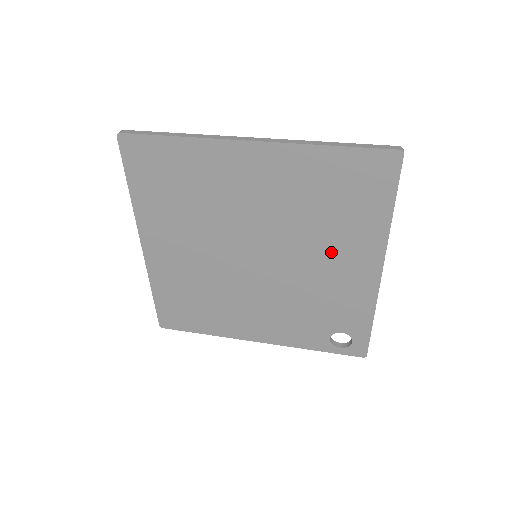
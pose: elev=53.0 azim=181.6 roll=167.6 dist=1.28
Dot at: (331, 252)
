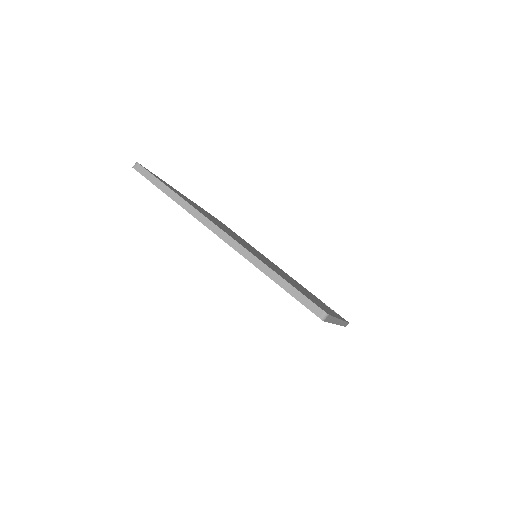
Dot at: occluded
